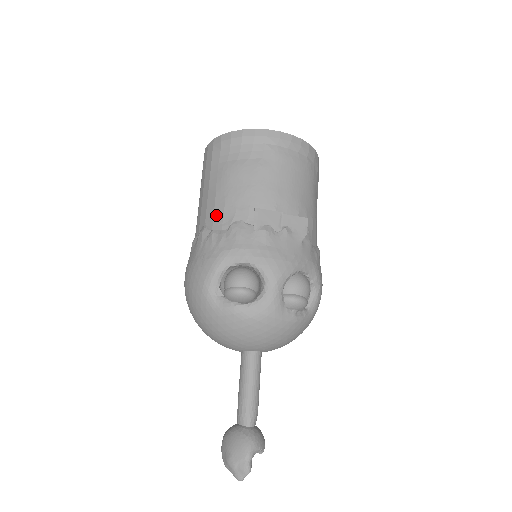
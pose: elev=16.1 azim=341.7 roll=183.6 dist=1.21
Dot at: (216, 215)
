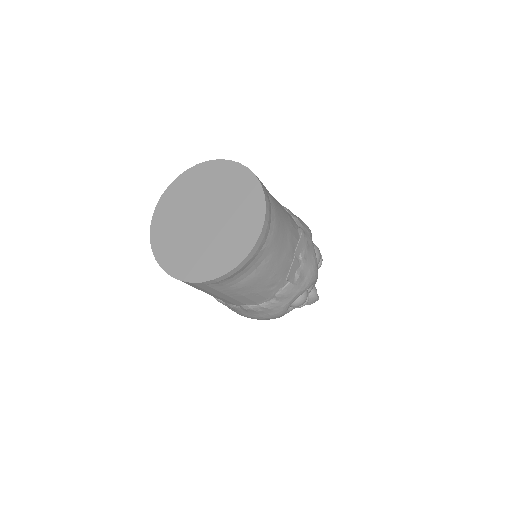
Dot at: (256, 300)
